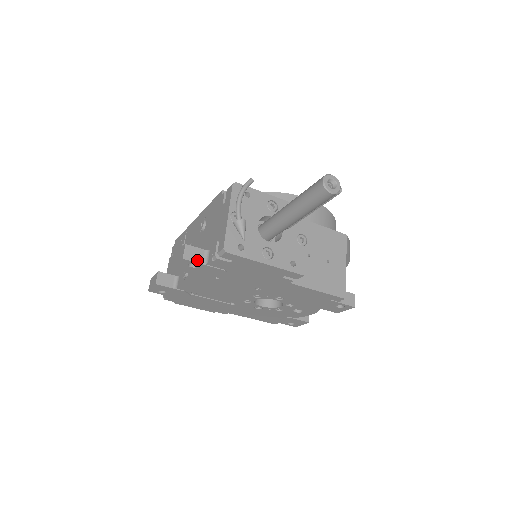
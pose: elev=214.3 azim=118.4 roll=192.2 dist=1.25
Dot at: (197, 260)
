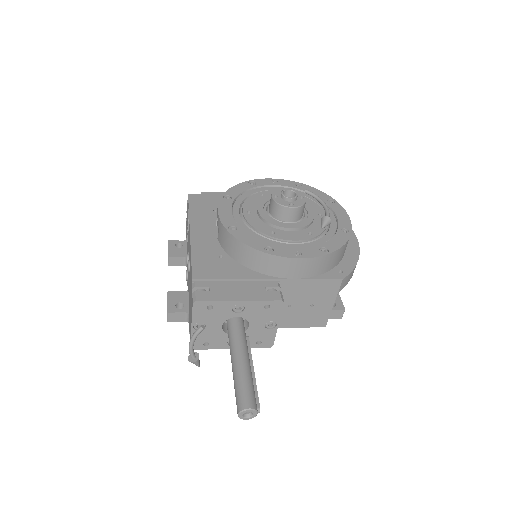
Dot at: (180, 320)
